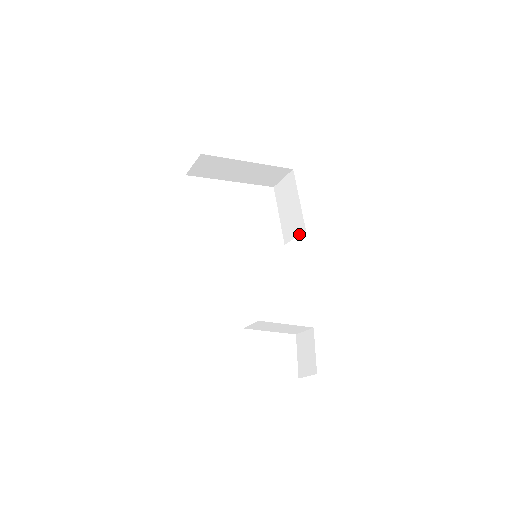
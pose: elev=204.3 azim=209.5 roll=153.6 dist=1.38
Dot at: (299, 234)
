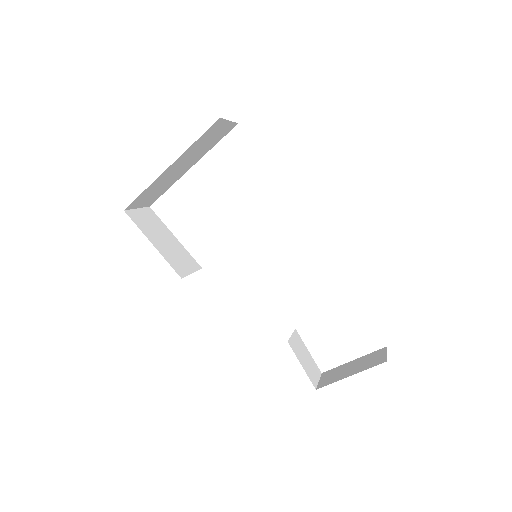
Dot at: occluded
